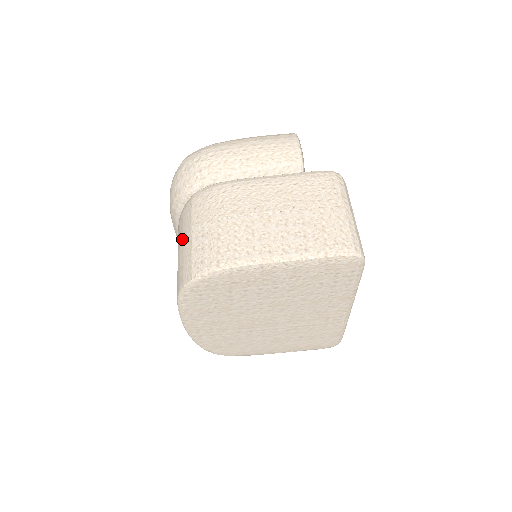
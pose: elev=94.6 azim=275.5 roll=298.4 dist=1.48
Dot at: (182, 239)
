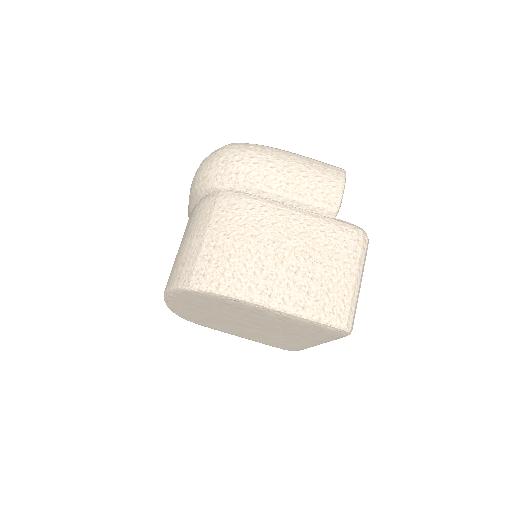
Dot at: (193, 233)
